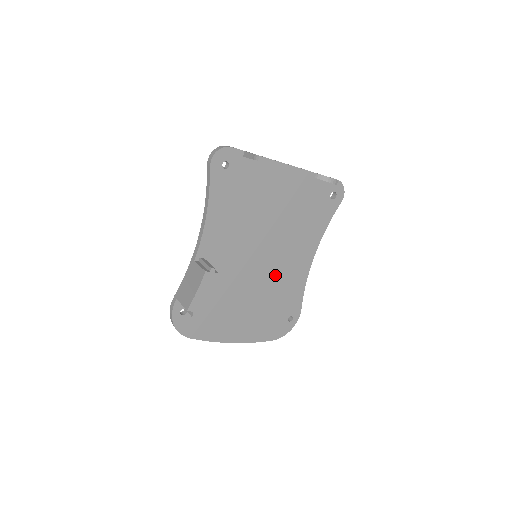
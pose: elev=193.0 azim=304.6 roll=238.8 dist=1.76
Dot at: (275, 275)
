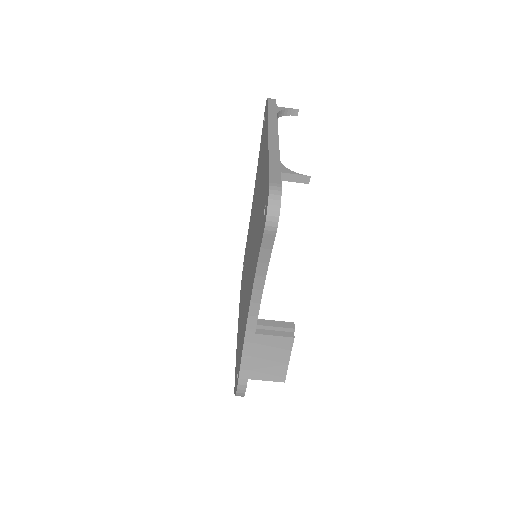
Dot at: occluded
